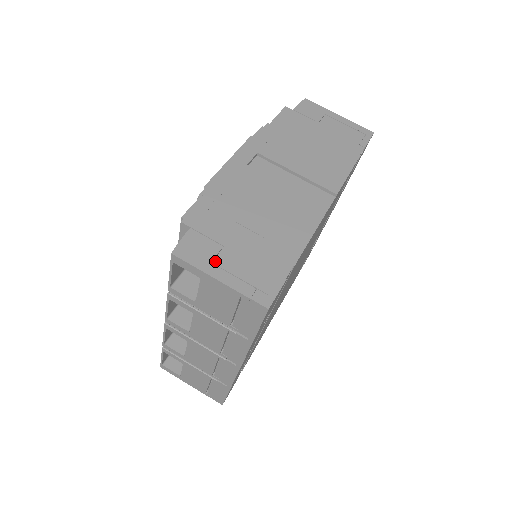
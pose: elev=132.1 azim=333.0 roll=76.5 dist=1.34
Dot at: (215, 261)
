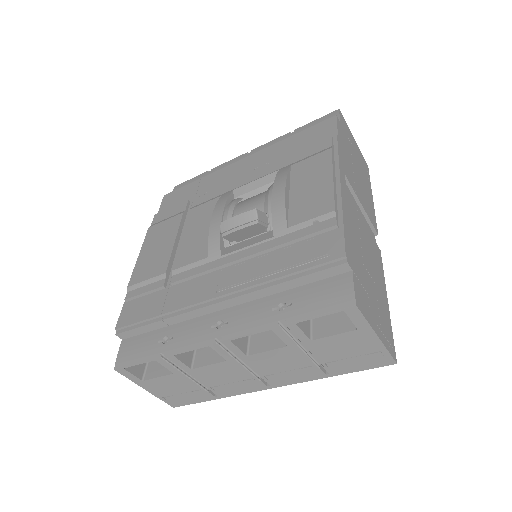
Dot at: (371, 313)
